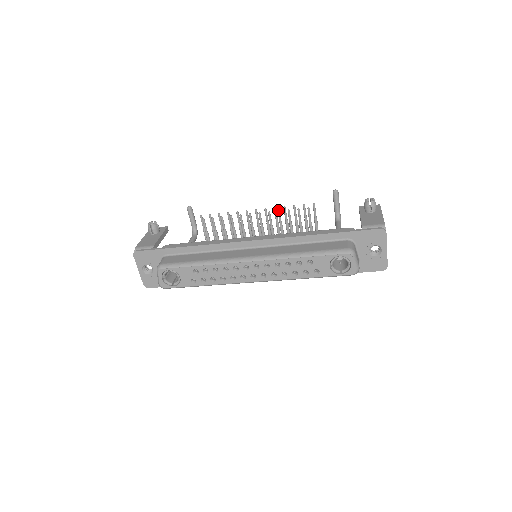
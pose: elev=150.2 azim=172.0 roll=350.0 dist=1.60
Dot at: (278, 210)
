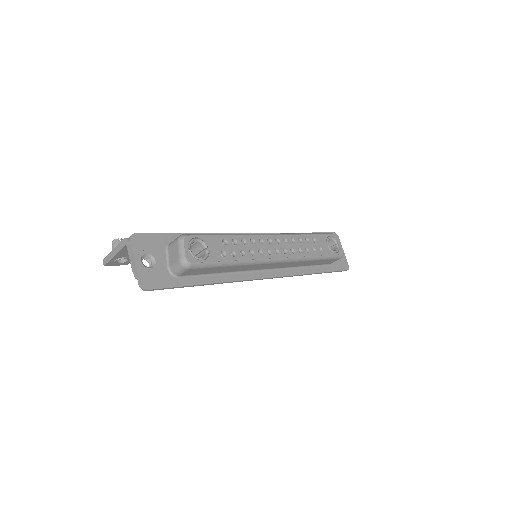
Dot at: occluded
